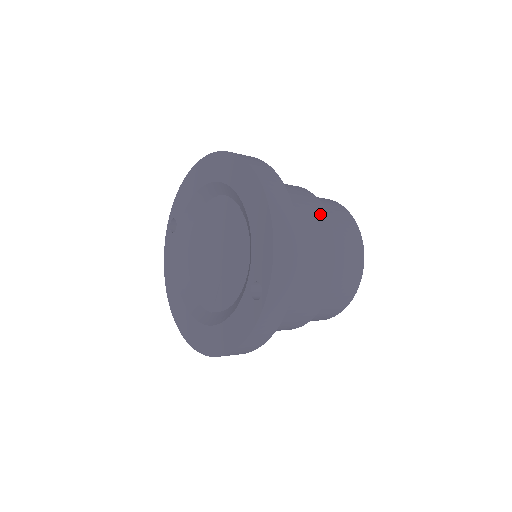
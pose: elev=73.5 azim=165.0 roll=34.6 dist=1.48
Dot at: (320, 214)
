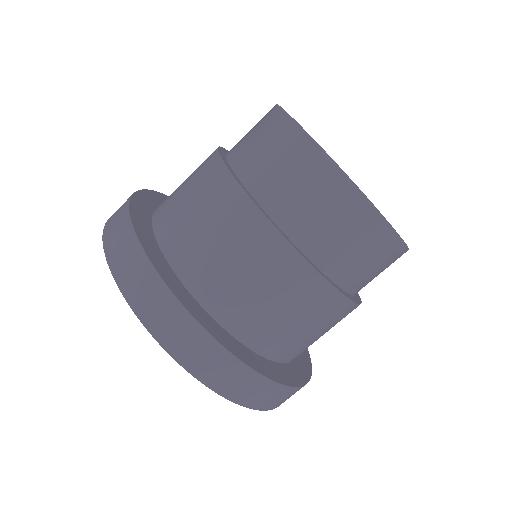
Dot at: (227, 201)
